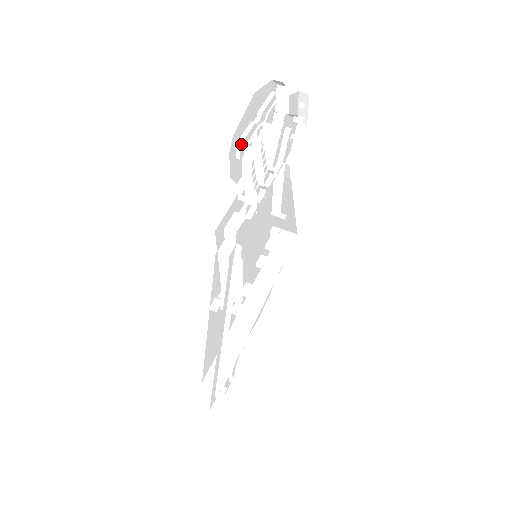
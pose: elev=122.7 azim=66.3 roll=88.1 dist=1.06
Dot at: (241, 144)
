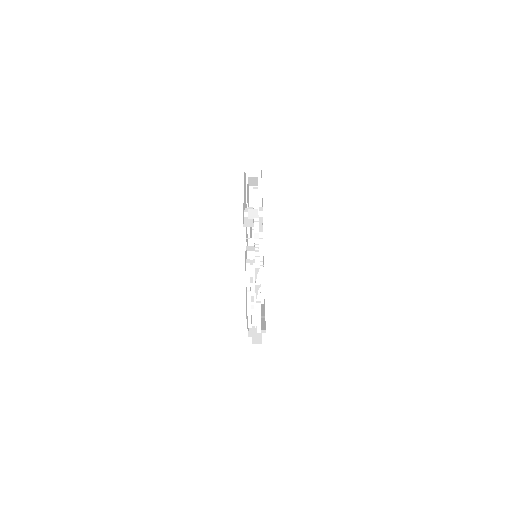
Dot at: (251, 325)
